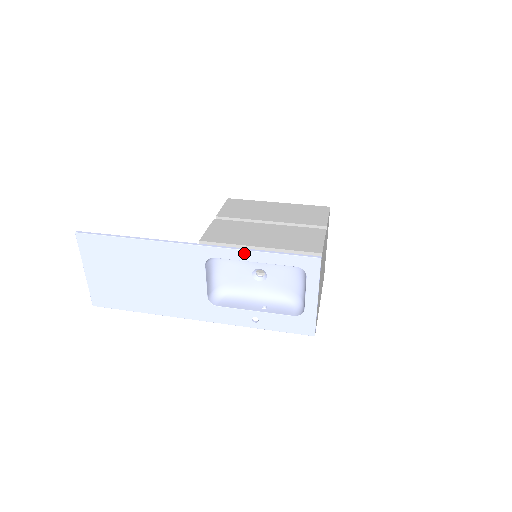
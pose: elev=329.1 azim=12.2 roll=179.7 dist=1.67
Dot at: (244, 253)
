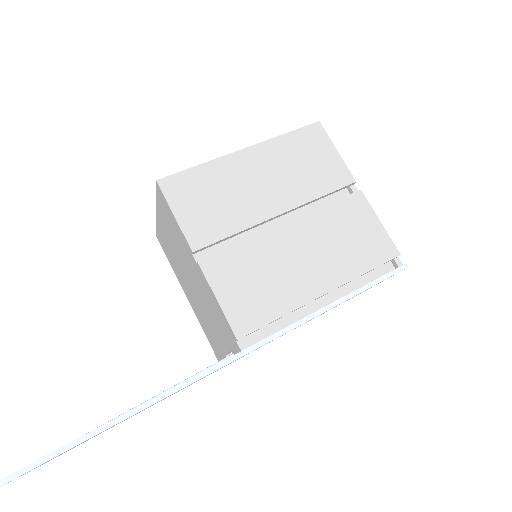
Dot at: occluded
